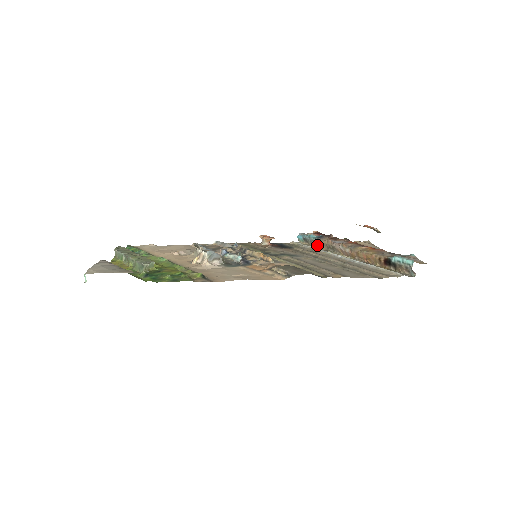
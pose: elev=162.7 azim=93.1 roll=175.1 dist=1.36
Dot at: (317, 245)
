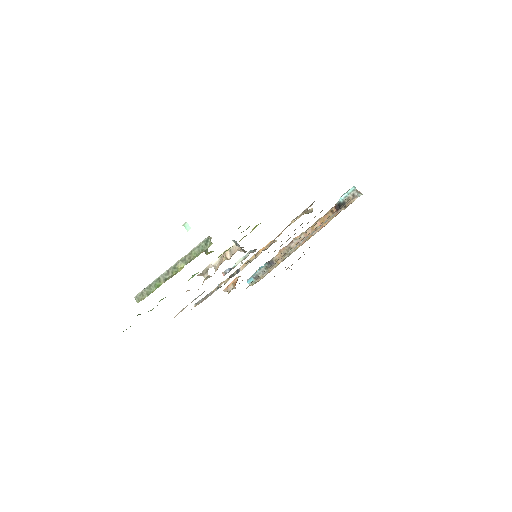
Dot at: (271, 269)
